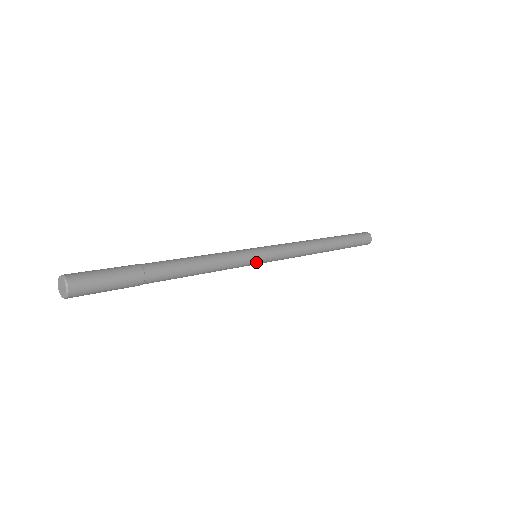
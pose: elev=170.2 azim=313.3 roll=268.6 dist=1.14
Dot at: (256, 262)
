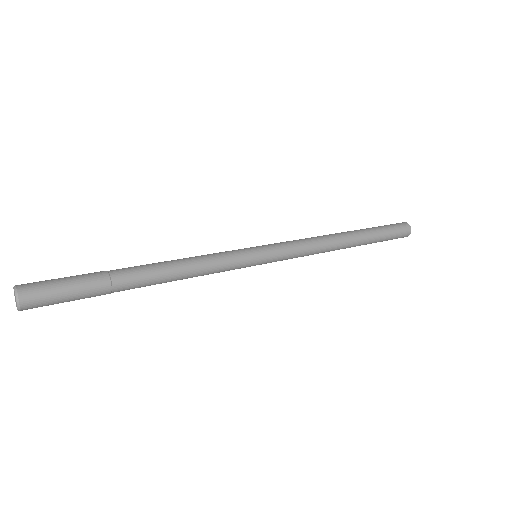
Dot at: (255, 259)
